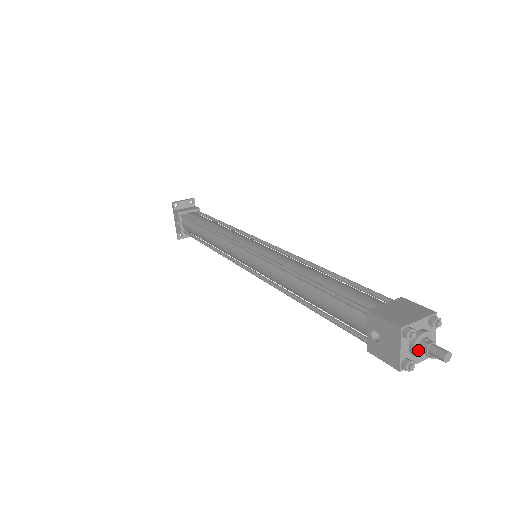
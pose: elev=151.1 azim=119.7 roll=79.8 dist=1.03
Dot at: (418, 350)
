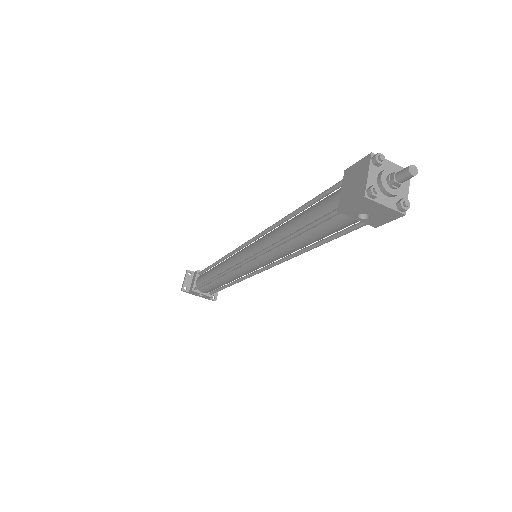
Dot at: (395, 189)
